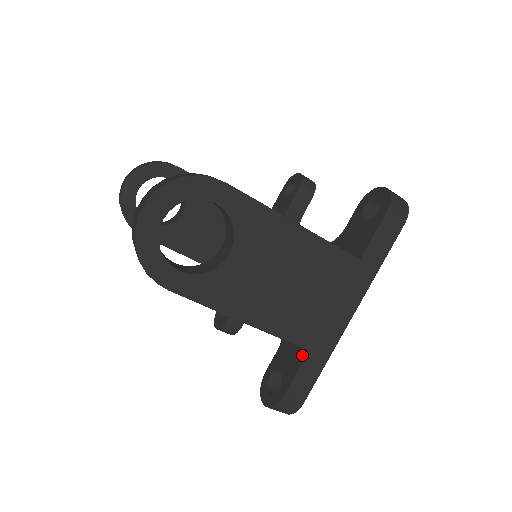
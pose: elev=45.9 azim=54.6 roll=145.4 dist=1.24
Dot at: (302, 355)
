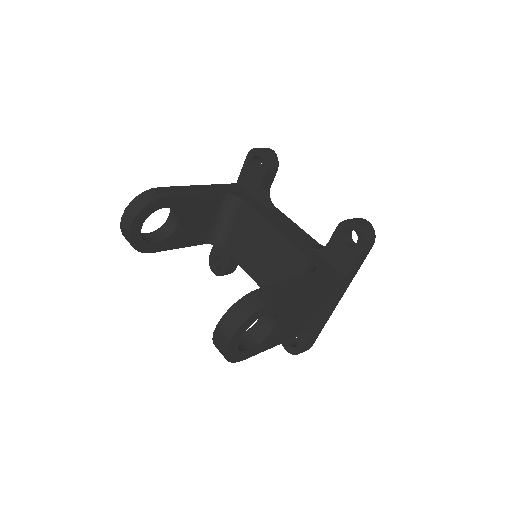
Dot at: occluded
